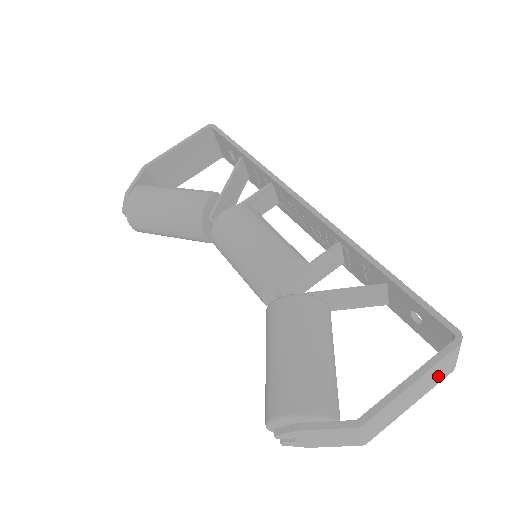
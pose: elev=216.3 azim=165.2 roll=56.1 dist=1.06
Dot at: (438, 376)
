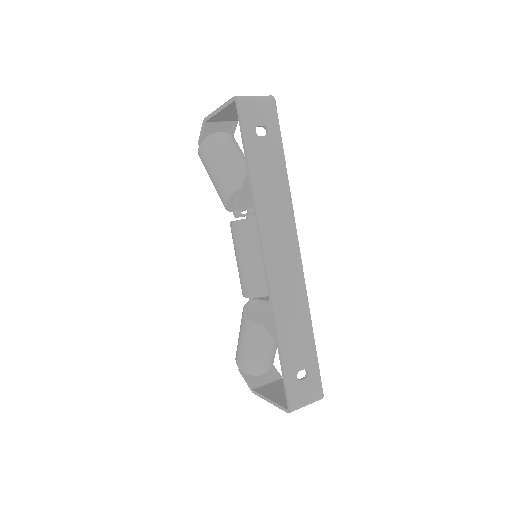
Dot at: occluded
